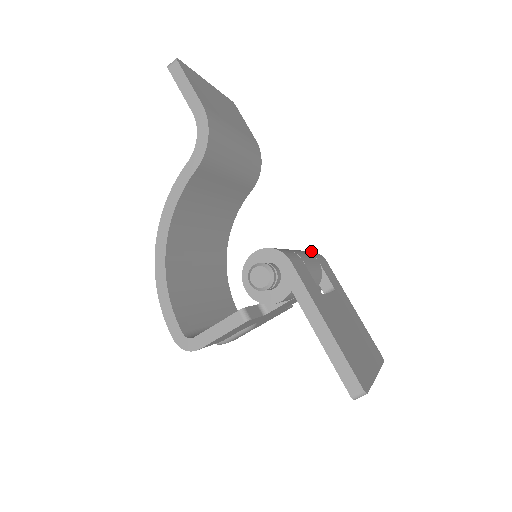
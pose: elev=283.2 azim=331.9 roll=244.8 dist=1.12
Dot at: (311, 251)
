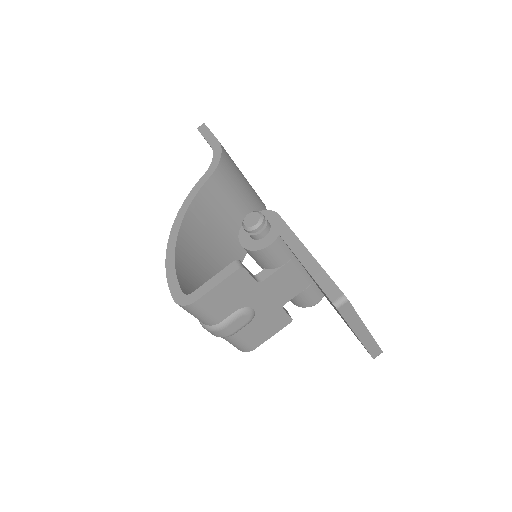
Dot at: occluded
